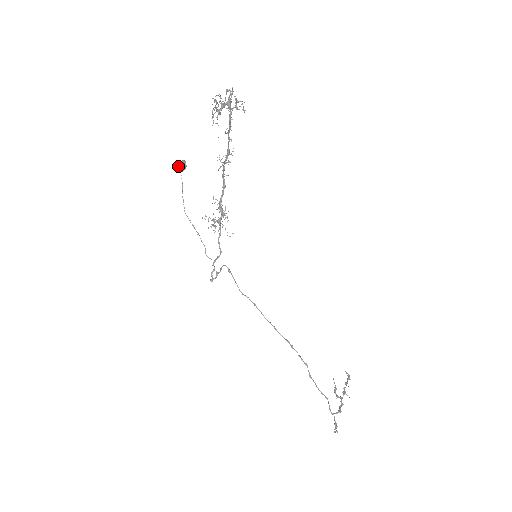
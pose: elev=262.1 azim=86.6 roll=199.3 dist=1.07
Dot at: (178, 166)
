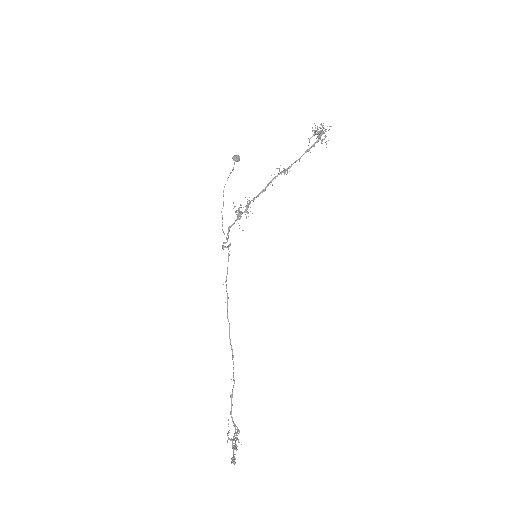
Dot at: (236, 156)
